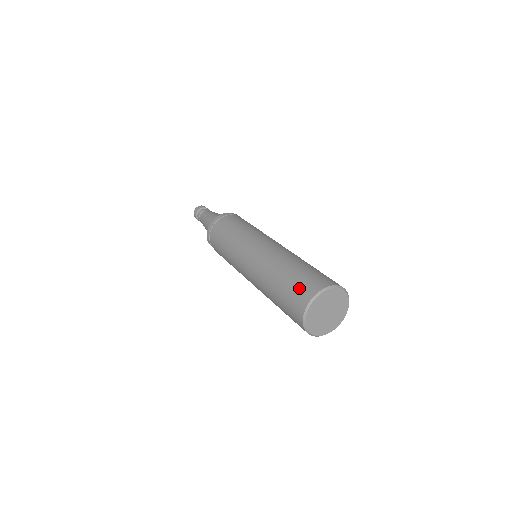
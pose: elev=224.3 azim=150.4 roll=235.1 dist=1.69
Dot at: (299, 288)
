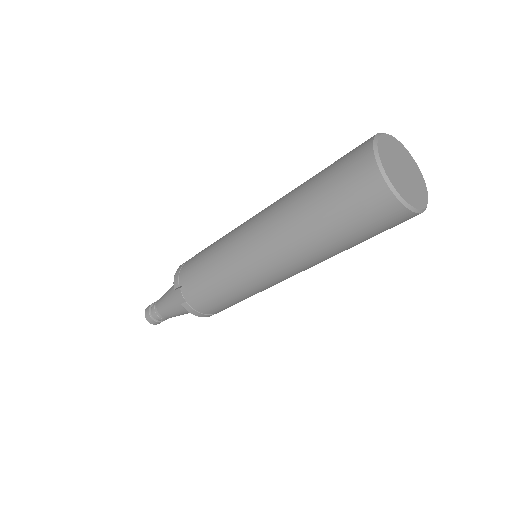
Dot at: occluded
